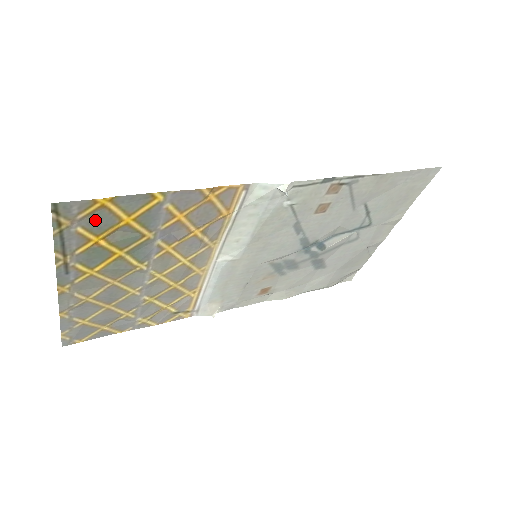
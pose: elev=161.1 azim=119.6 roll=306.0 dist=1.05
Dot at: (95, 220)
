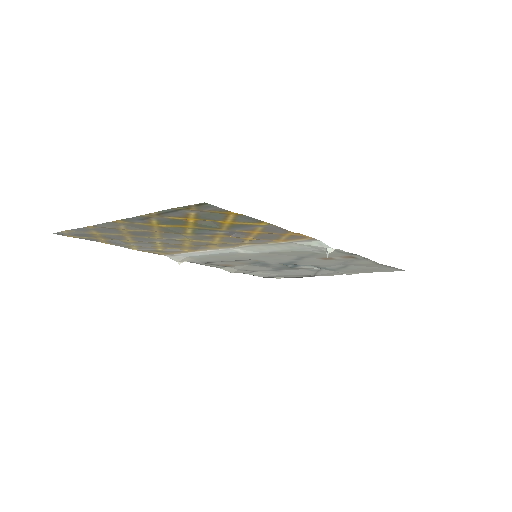
Dot at: (210, 214)
